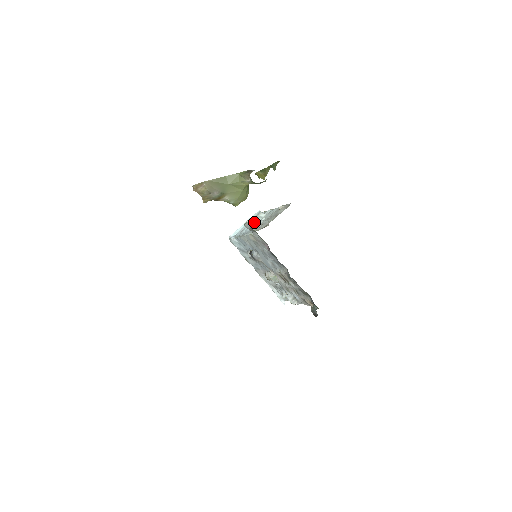
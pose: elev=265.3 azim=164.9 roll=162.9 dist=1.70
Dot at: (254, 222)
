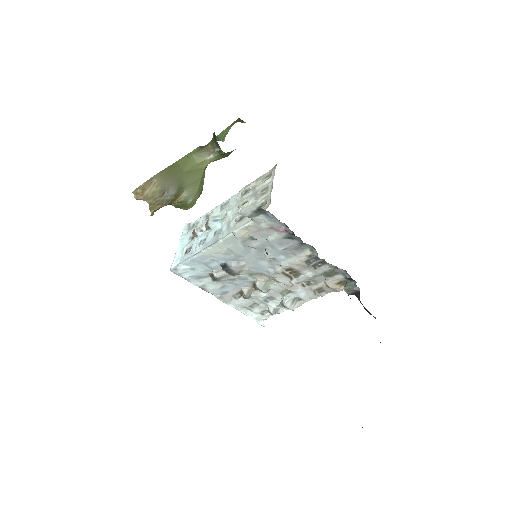
Dot at: (212, 225)
